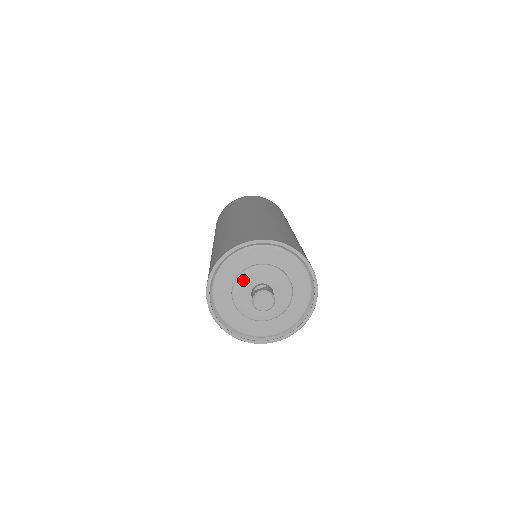
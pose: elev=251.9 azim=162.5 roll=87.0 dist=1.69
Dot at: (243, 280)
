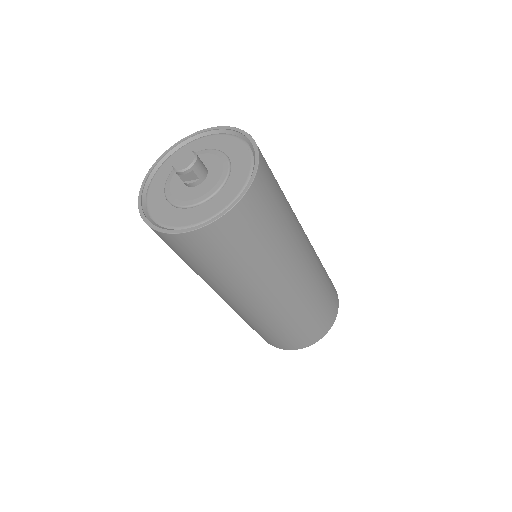
Dot at: occluded
